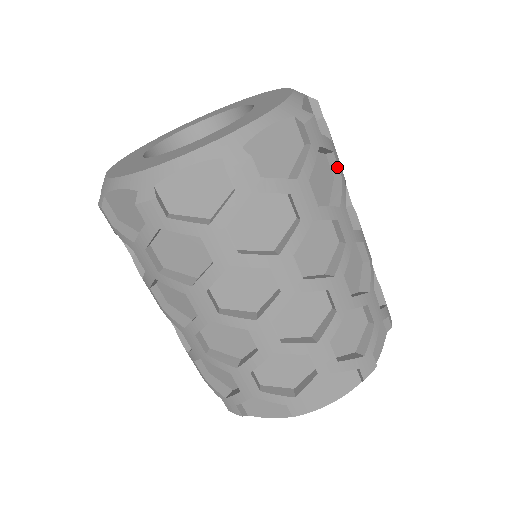
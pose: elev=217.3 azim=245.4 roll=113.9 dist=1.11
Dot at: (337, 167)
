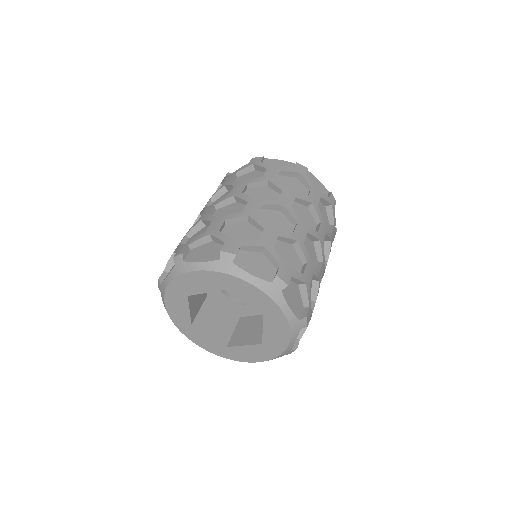
Dot at: occluded
